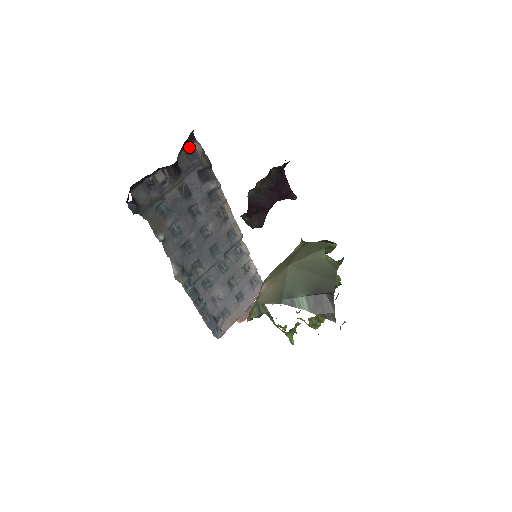
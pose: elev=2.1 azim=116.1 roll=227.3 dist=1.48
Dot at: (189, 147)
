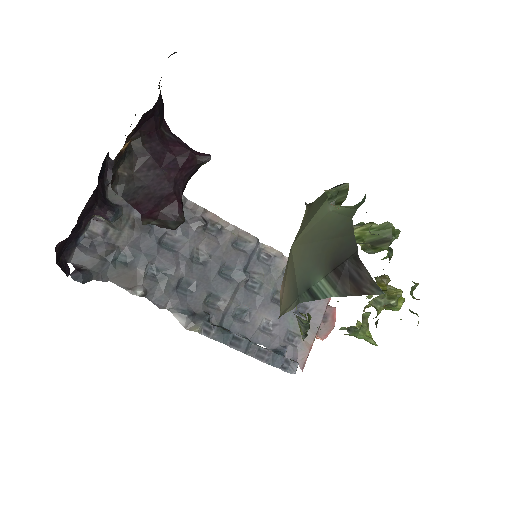
Dot at: occluded
